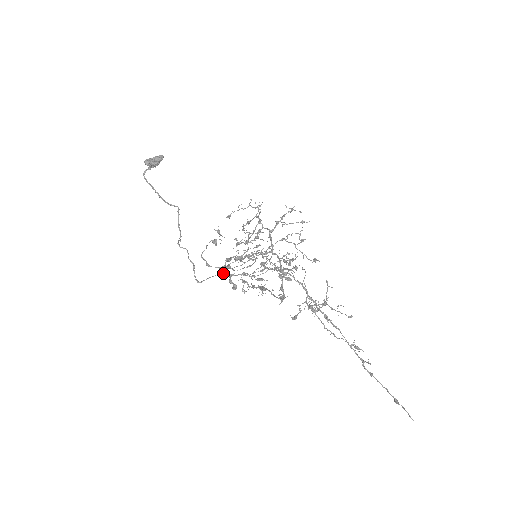
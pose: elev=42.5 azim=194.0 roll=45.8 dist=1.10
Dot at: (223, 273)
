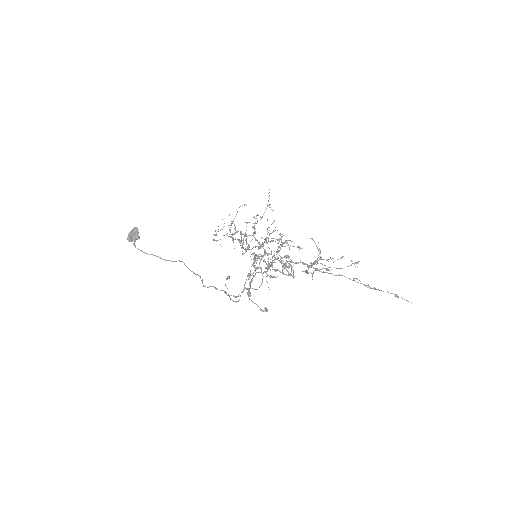
Dot at: (247, 289)
